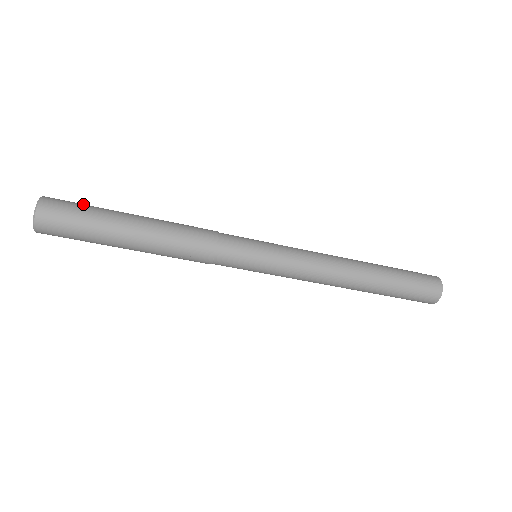
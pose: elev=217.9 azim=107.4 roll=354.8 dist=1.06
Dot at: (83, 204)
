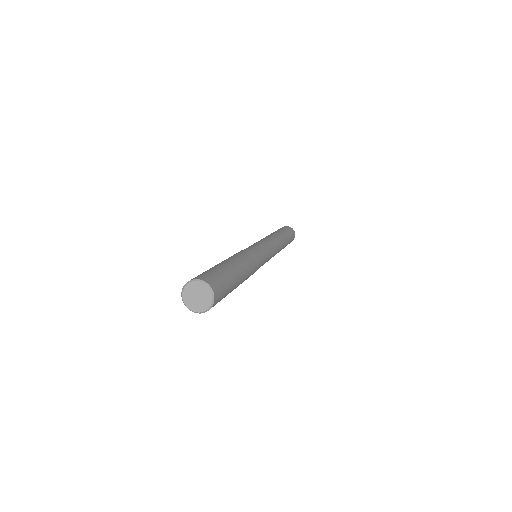
Dot at: (227, 291)
